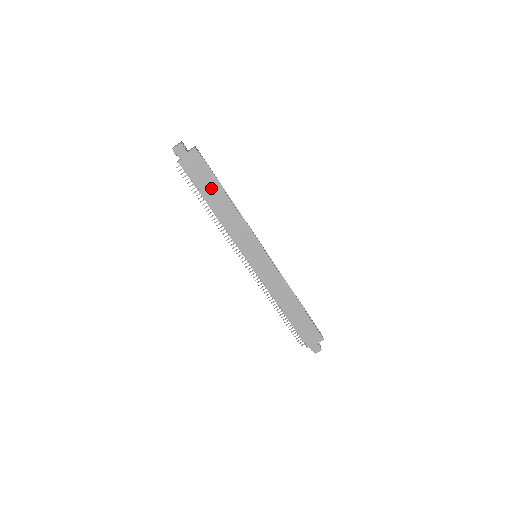
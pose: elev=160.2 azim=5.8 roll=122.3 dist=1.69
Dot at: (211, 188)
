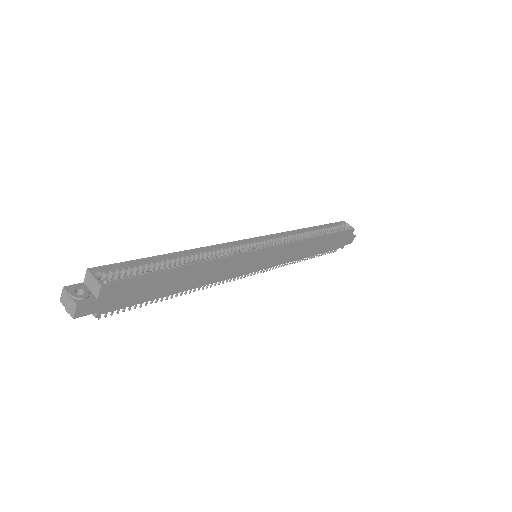
Dot at: (164, 284)
